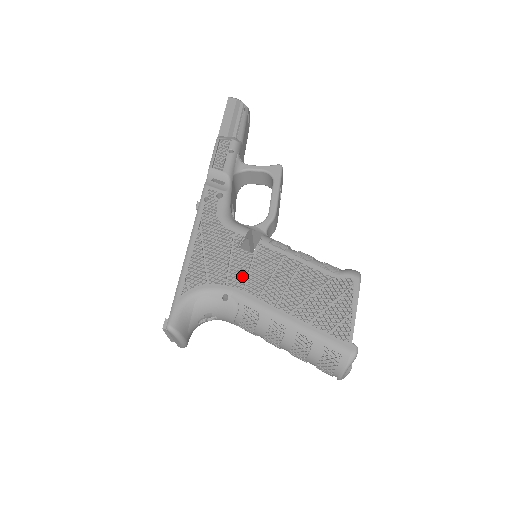
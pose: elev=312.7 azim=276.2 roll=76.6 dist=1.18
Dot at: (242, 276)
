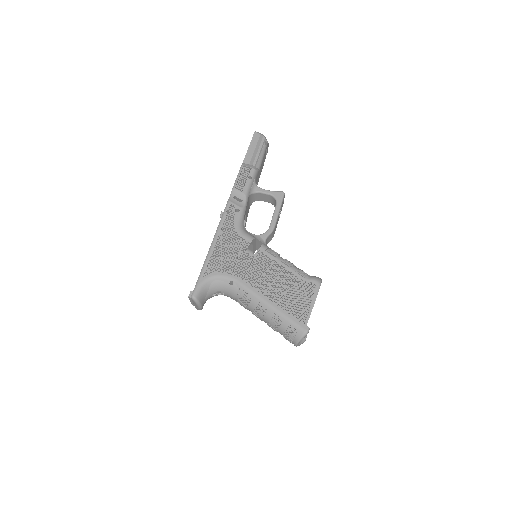
Dot at: (244, 270)
